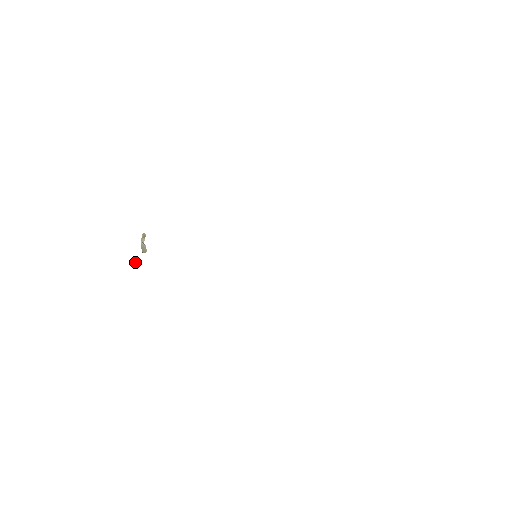
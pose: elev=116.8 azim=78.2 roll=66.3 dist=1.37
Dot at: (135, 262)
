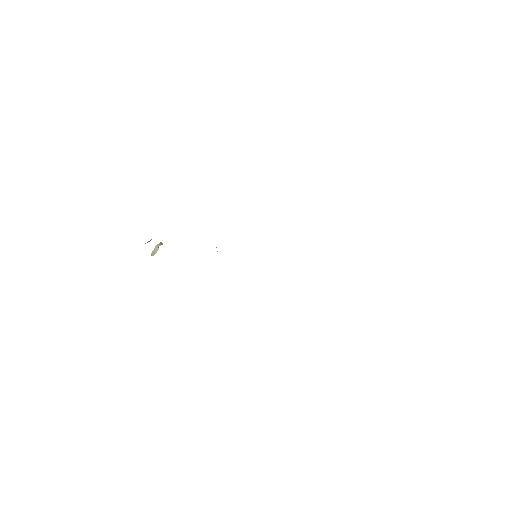
Dot at: (151, 239)
